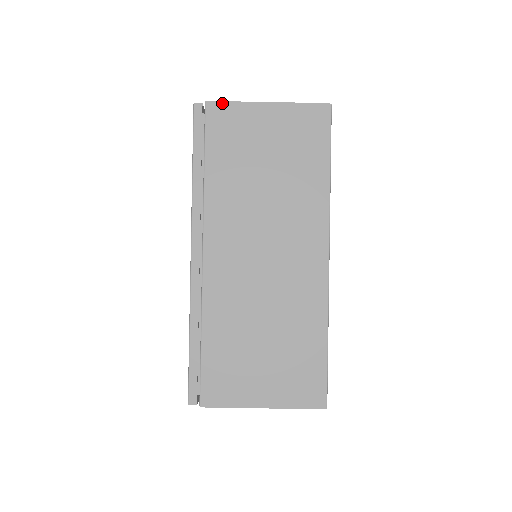
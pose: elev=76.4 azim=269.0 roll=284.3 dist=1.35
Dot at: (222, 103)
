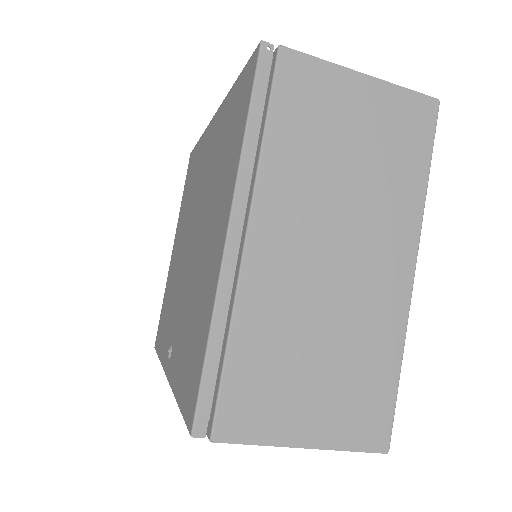
Dot at: (236, 443)
